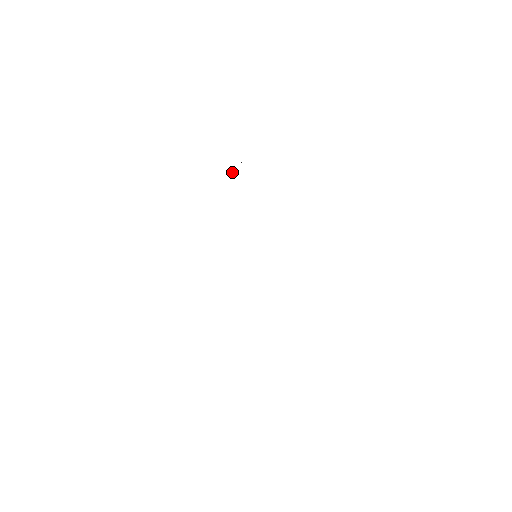
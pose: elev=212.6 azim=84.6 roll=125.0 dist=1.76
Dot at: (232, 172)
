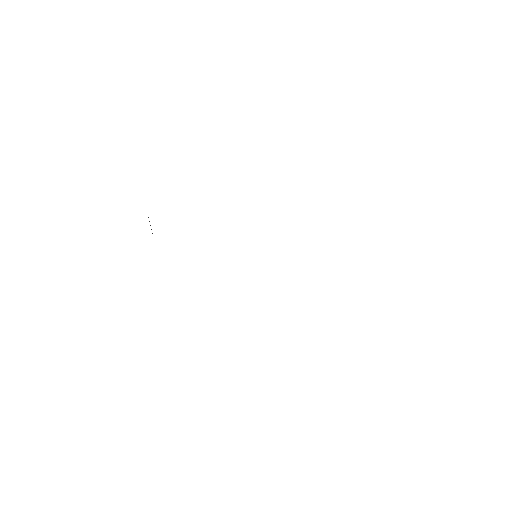
Dot at: occluded
